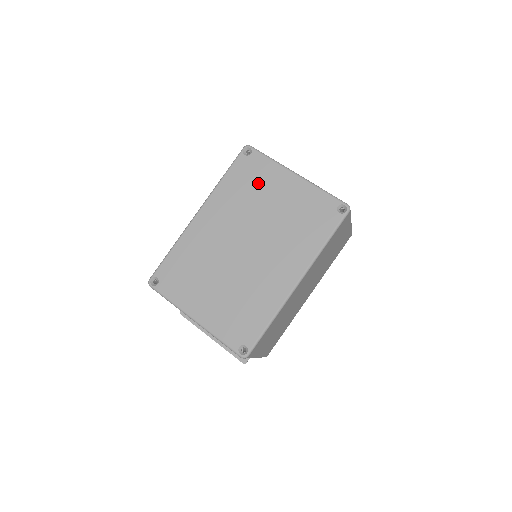
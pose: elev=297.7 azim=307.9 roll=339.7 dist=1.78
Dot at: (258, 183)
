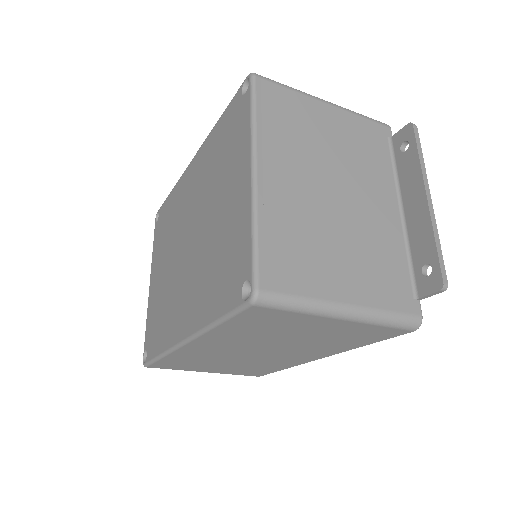
Dot at: (227, 154)
